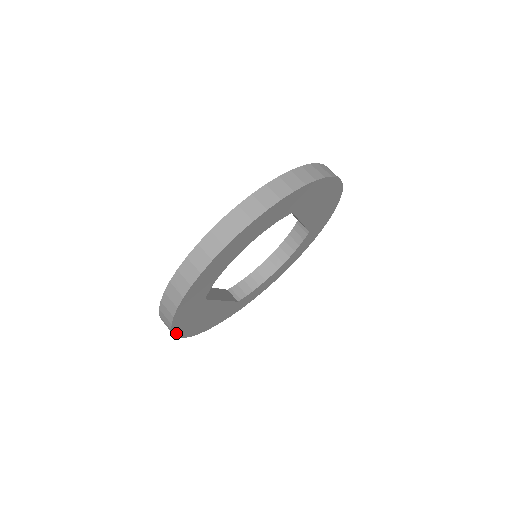
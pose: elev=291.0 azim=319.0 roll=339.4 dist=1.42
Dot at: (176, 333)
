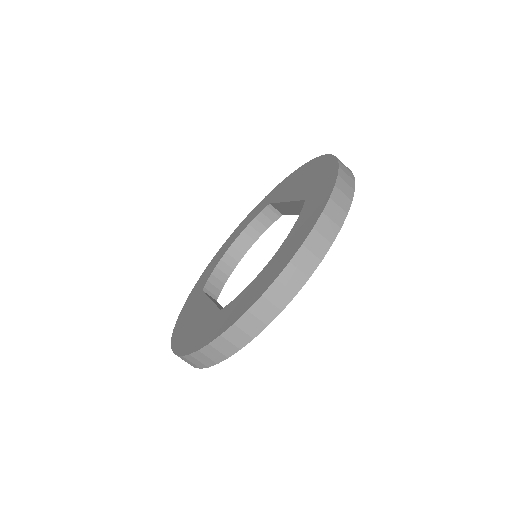
Dot at: occluded
